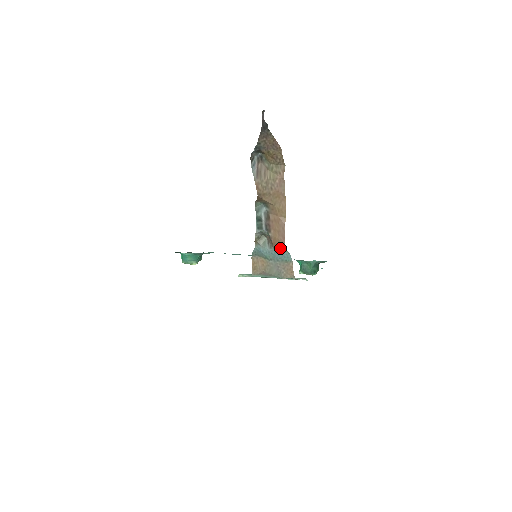
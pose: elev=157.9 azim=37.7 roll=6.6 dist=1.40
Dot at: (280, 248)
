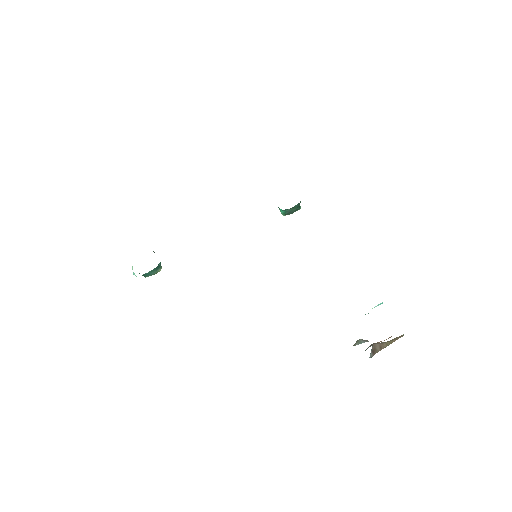
Dot at: occluded
